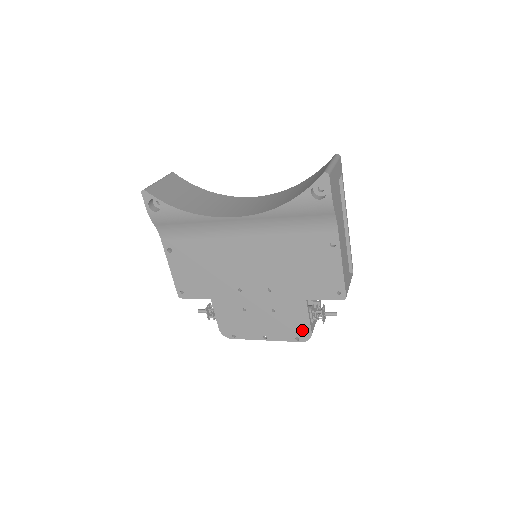
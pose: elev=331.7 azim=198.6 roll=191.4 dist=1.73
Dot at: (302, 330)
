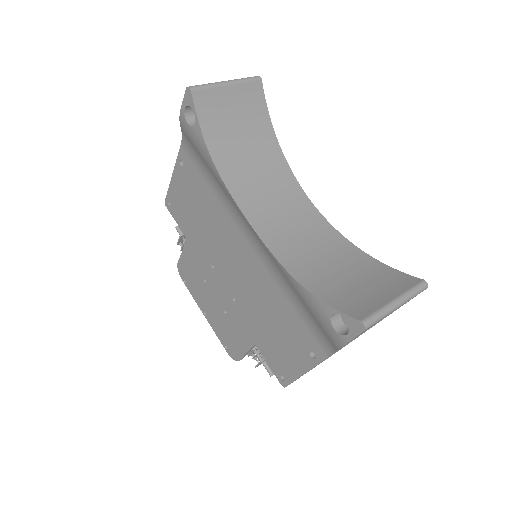
Dot at: (234, 350)
